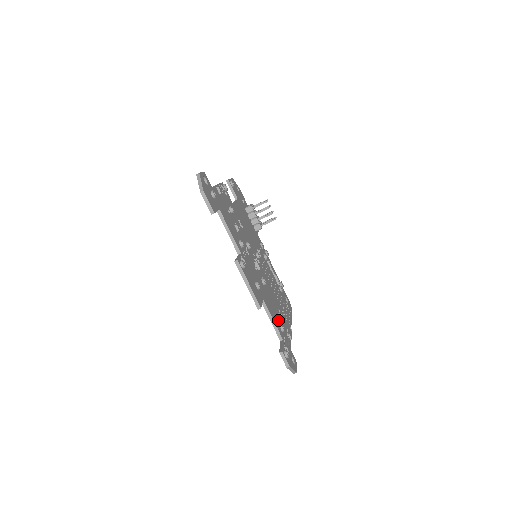
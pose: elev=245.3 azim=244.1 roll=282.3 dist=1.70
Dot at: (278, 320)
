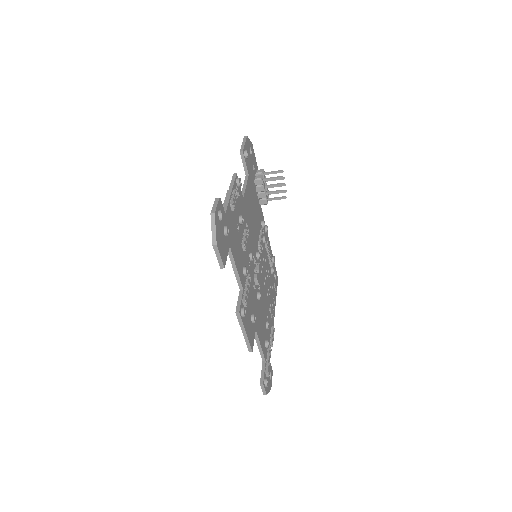
Dot at: (265, 335)
